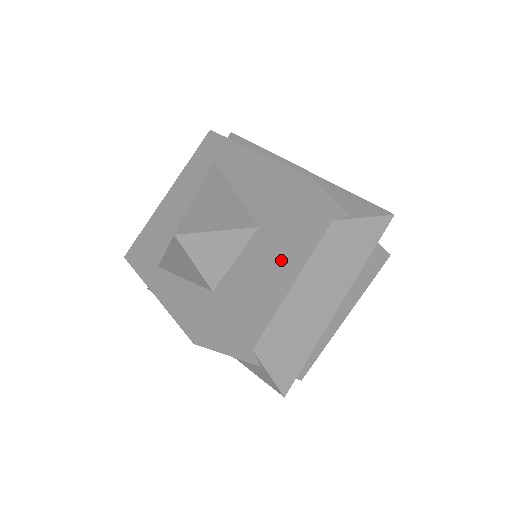
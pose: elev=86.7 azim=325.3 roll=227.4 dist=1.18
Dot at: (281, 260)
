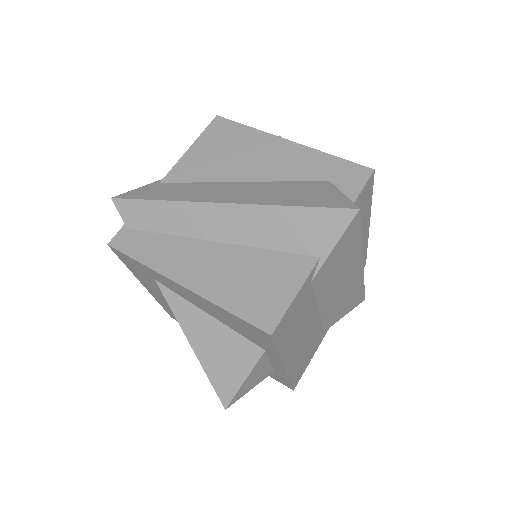
Dot at: (300, 334)
